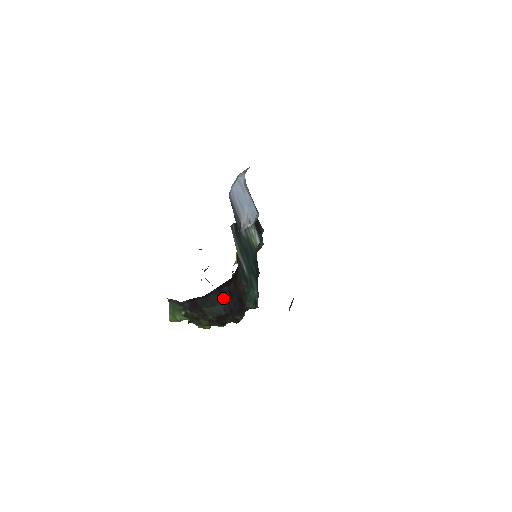
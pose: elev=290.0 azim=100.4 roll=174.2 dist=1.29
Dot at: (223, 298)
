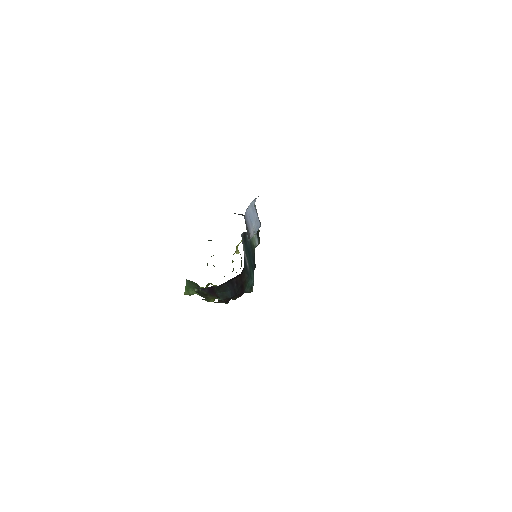
Dot at: (232, 286)
